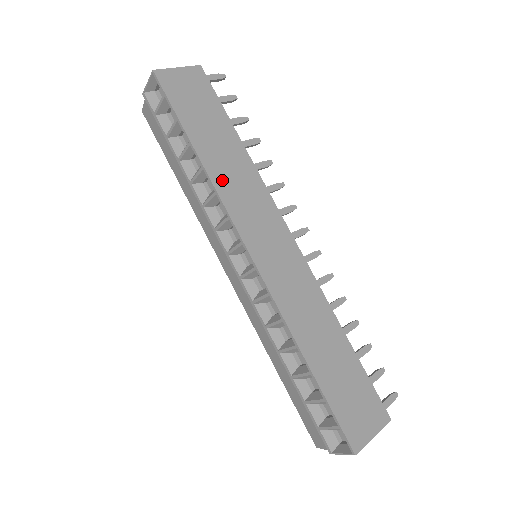
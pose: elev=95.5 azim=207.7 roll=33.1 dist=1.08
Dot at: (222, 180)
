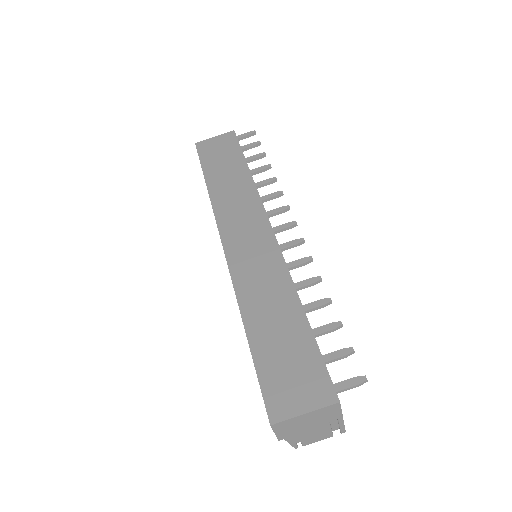
Dot at: (220, 197)
